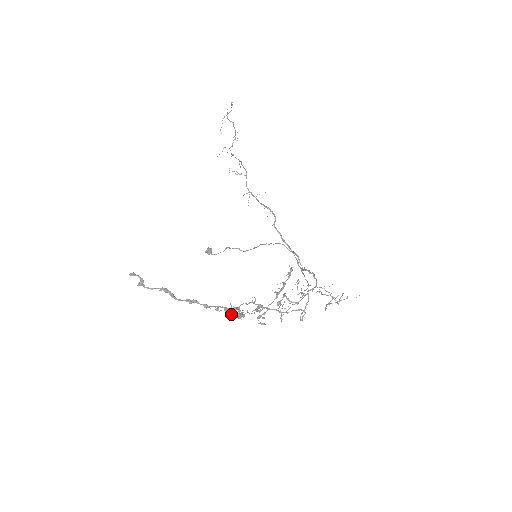
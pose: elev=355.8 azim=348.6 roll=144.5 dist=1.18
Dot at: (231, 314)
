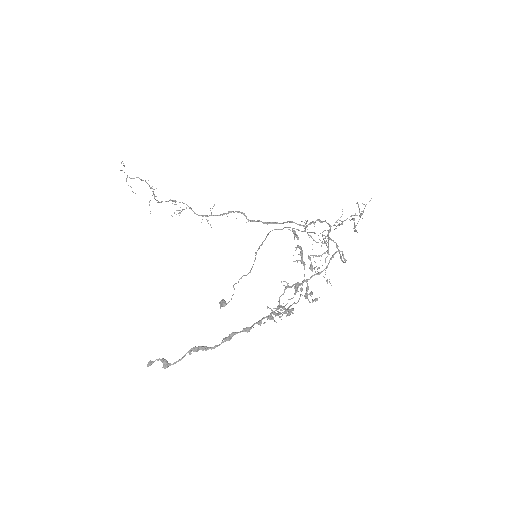
Dot at: occluded
